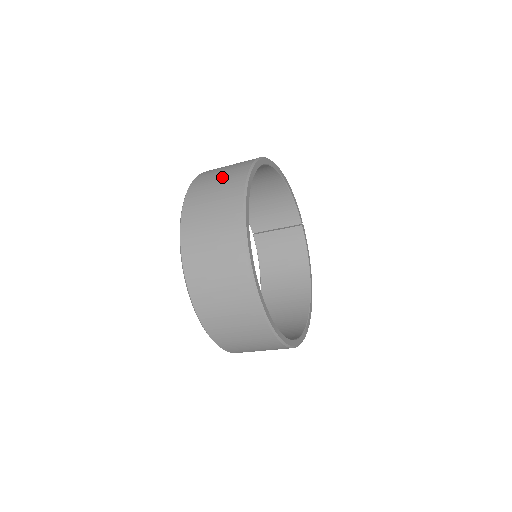
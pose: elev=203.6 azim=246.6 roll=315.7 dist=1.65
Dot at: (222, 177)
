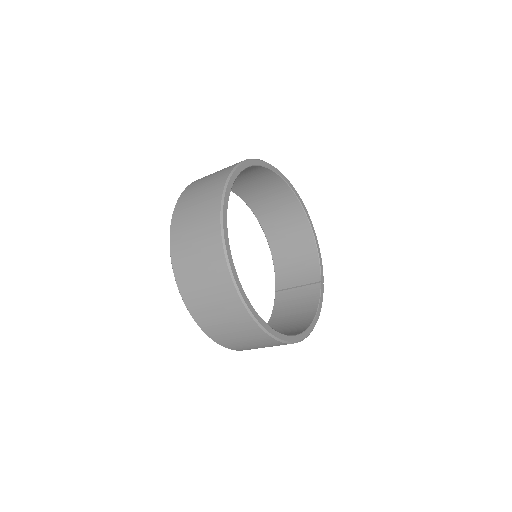
Dot at: occluded
